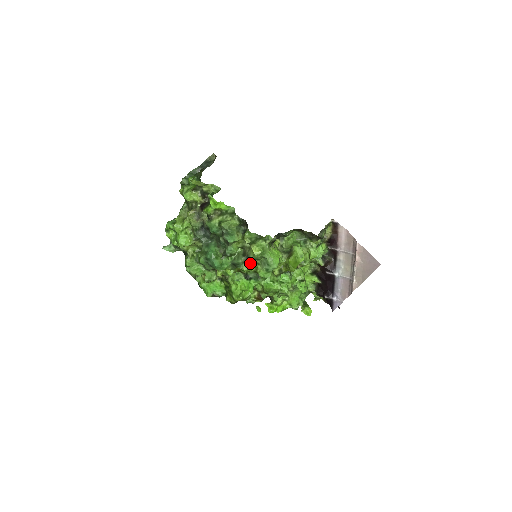
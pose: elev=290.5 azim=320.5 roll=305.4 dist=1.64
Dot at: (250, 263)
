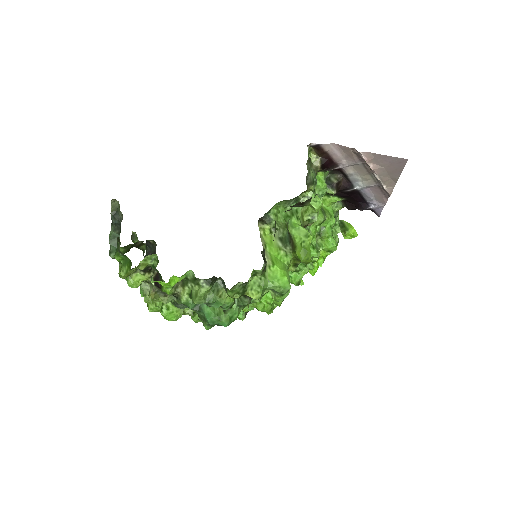
Dot at: occluded
